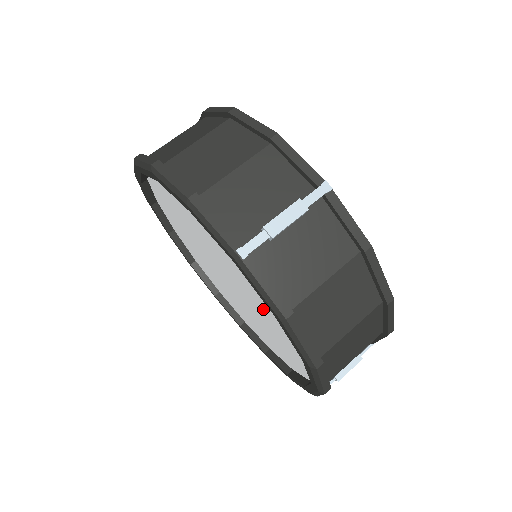
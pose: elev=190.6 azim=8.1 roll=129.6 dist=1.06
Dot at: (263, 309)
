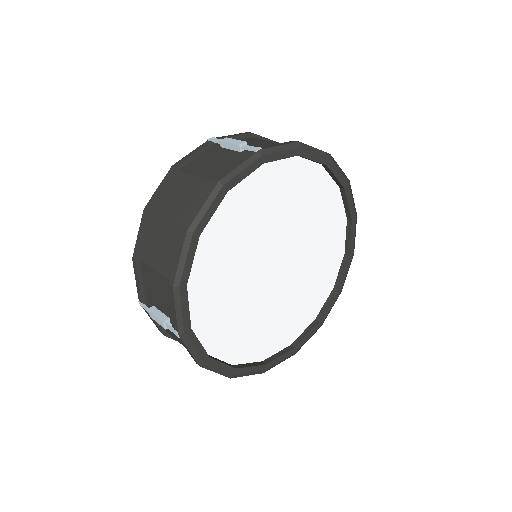
Dot at: occluded
